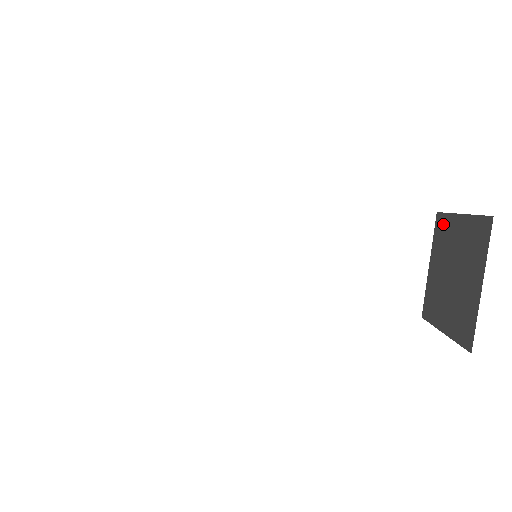
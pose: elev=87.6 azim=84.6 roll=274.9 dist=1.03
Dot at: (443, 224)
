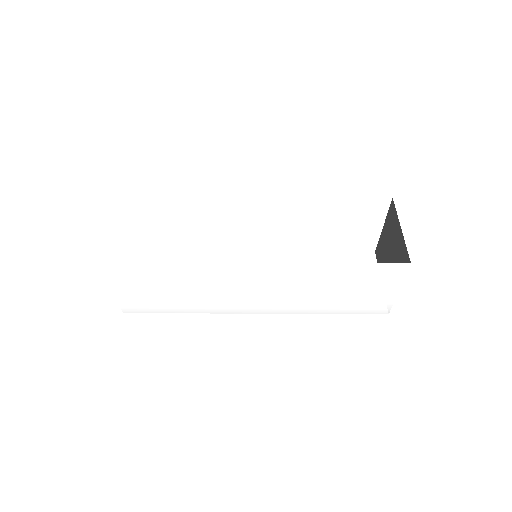
Dot at: (379, 249)
